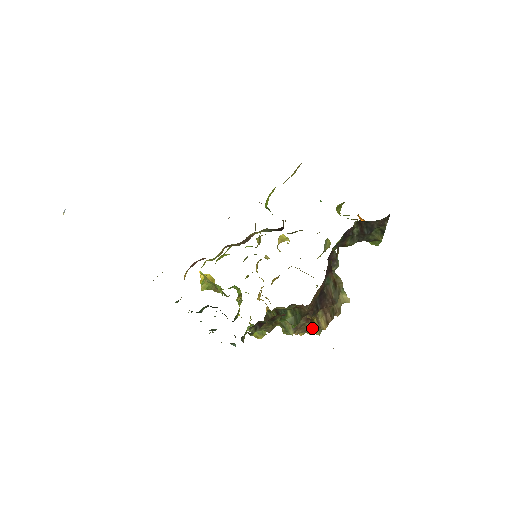
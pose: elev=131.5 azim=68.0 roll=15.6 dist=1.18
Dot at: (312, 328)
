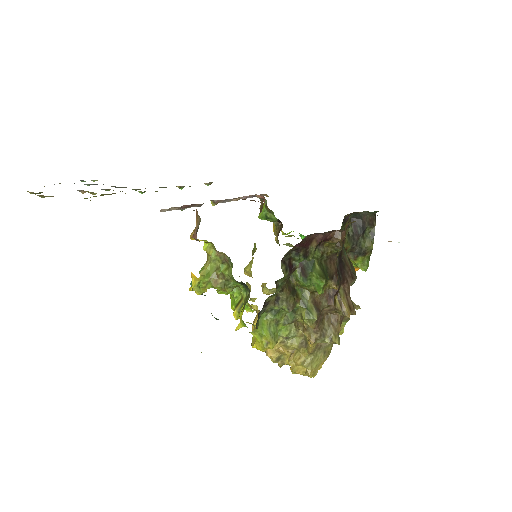
Dot at: (331, 329)
